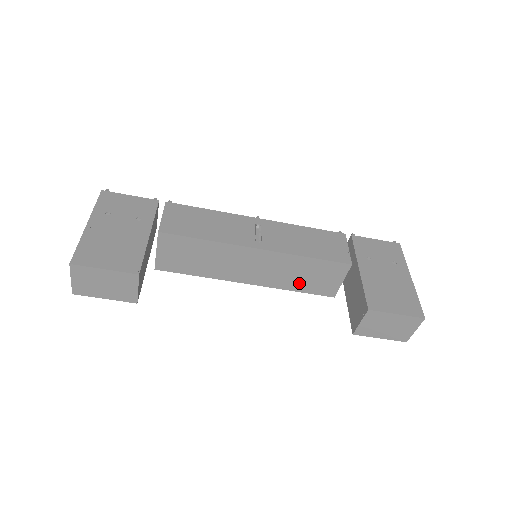
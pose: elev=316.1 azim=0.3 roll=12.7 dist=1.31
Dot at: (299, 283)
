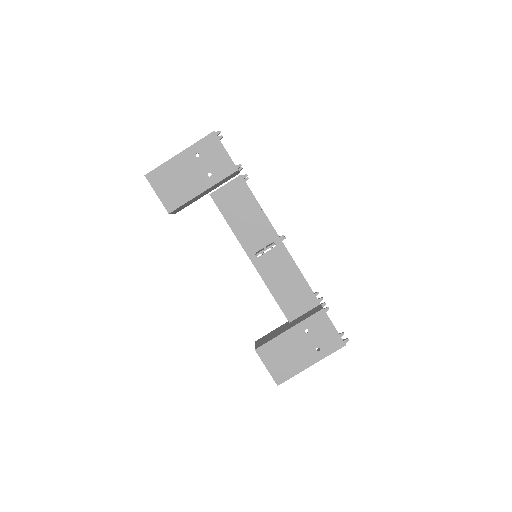
Dot at: occluded
